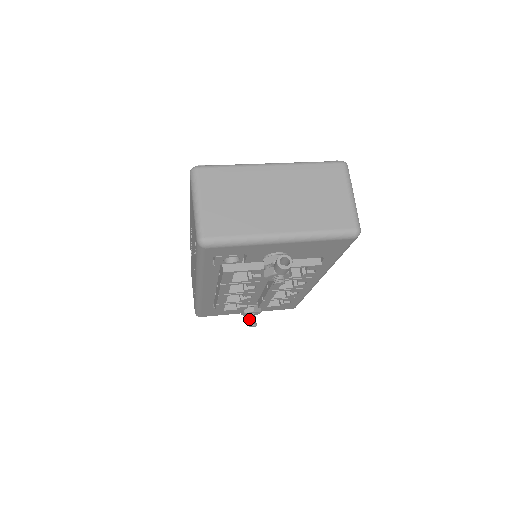
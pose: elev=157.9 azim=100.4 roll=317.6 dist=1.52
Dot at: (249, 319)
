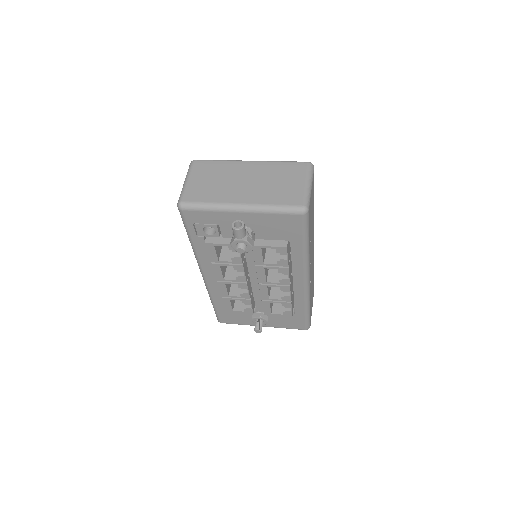
Dot at: (256, 324)
